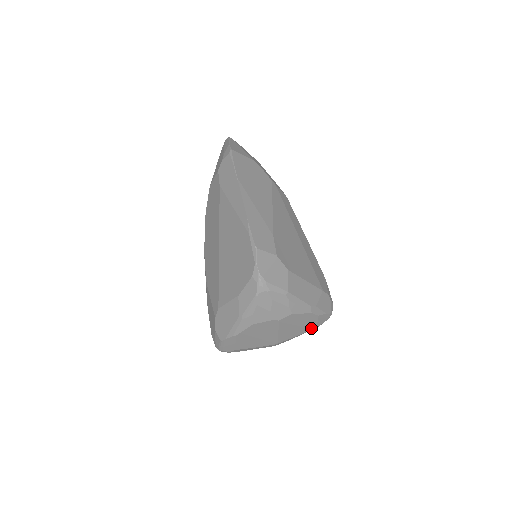
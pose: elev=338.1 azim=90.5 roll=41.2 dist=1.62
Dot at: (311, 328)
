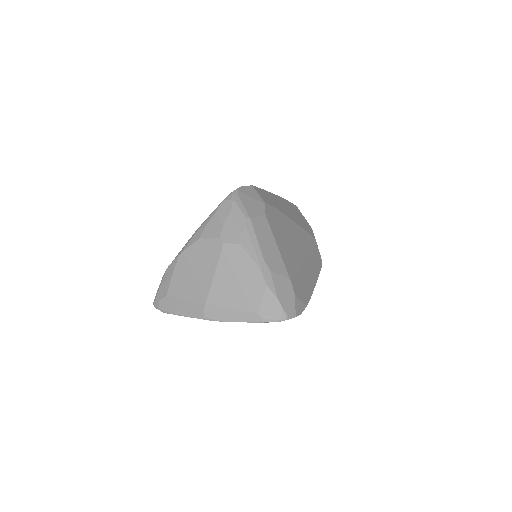
Dot at: (251, 309)
